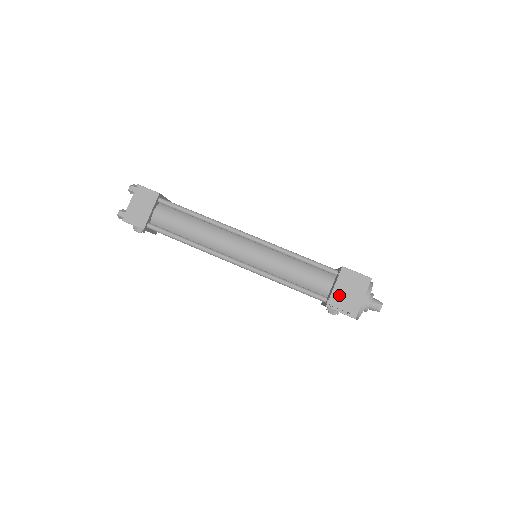
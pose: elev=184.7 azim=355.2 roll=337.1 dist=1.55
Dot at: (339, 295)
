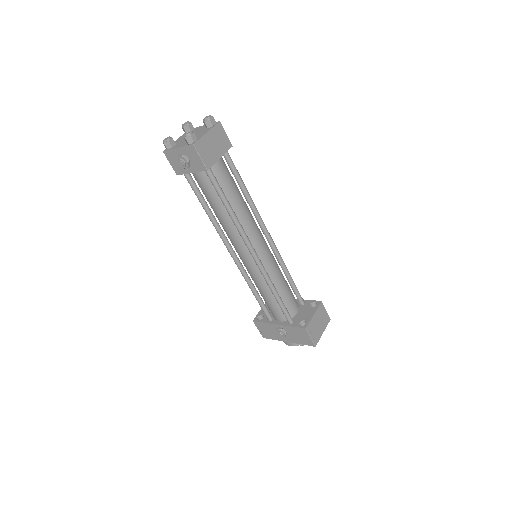
Dot at: (314, 323)
